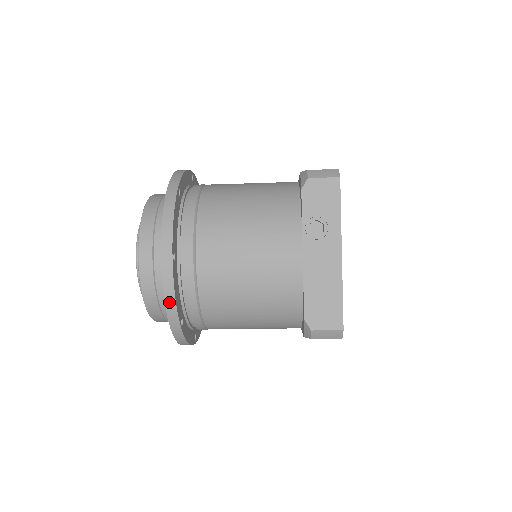
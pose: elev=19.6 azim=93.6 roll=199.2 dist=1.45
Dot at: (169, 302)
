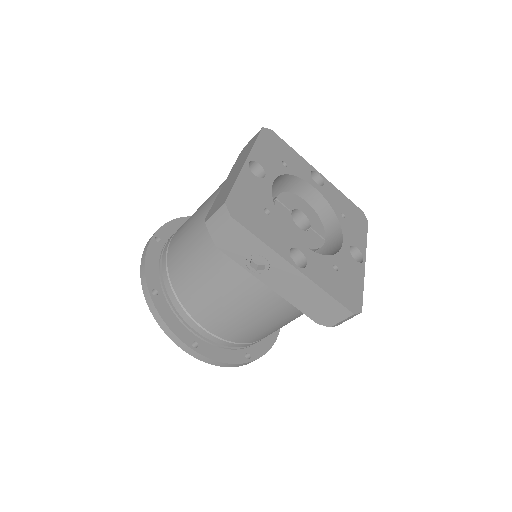
Dot at: (224, 365)
